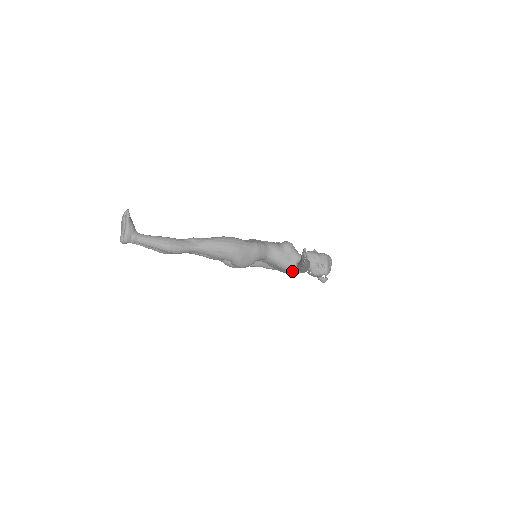
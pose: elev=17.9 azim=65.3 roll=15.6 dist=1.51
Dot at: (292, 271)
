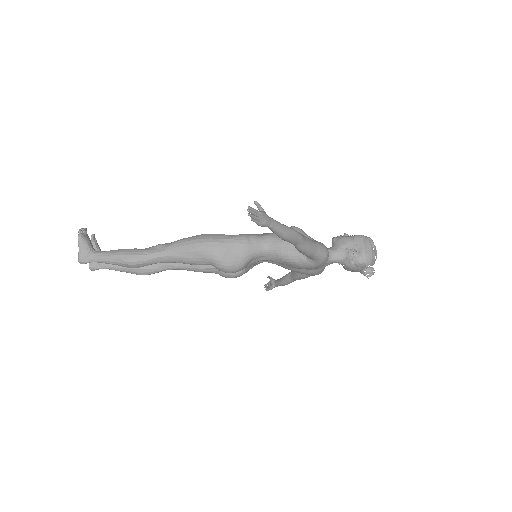
Dot at: (305, 264)
